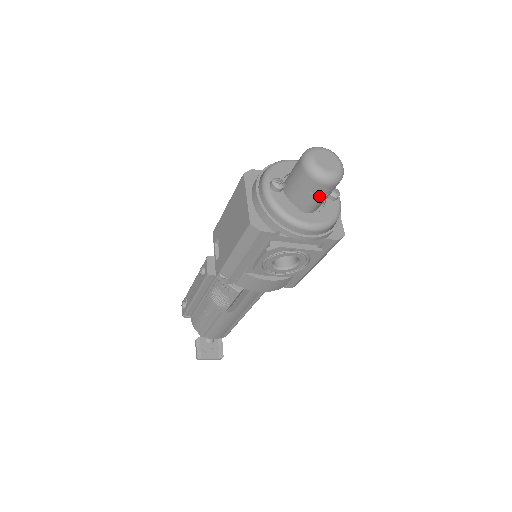
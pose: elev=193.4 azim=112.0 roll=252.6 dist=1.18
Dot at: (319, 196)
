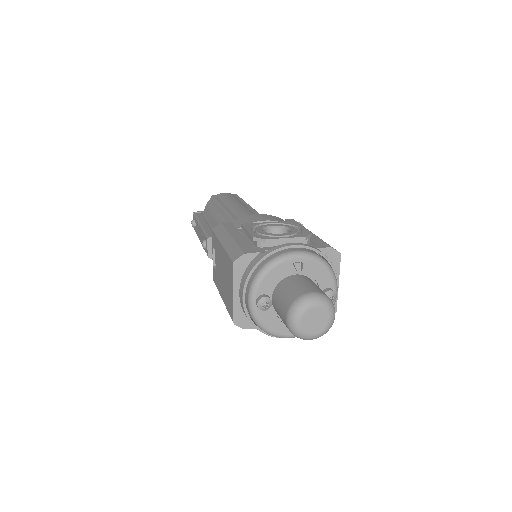
Dot at: occluded
